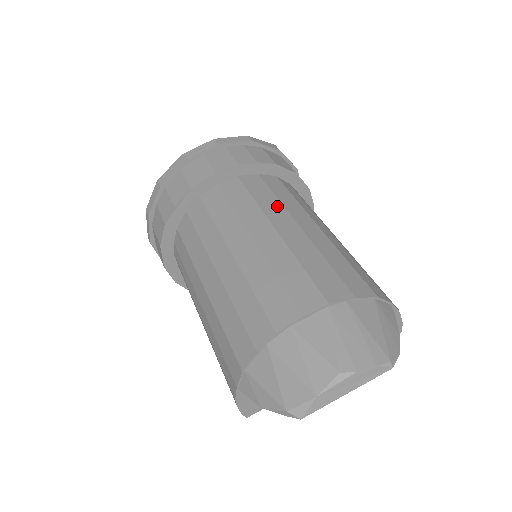
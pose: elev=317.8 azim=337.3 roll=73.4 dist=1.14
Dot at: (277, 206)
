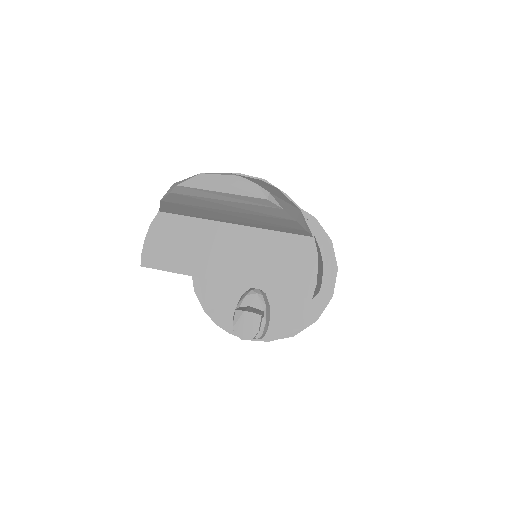
Dot at: occluded
